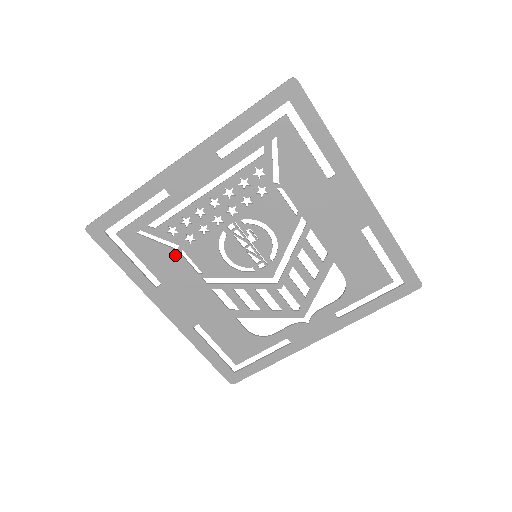
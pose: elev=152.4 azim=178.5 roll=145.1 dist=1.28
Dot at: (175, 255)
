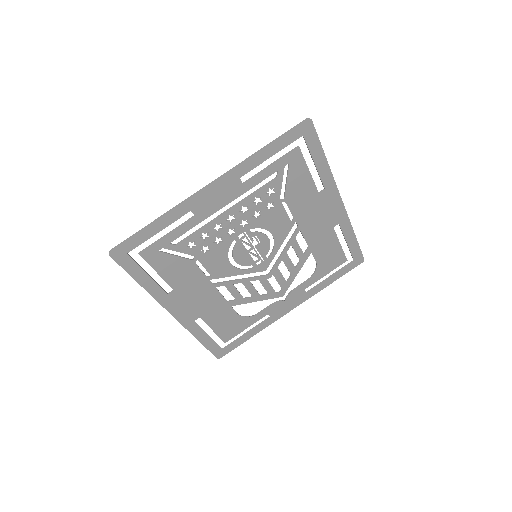
Dot at: (190, 265)
